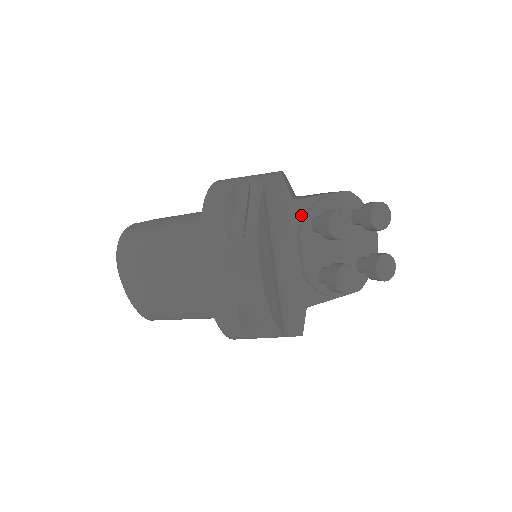
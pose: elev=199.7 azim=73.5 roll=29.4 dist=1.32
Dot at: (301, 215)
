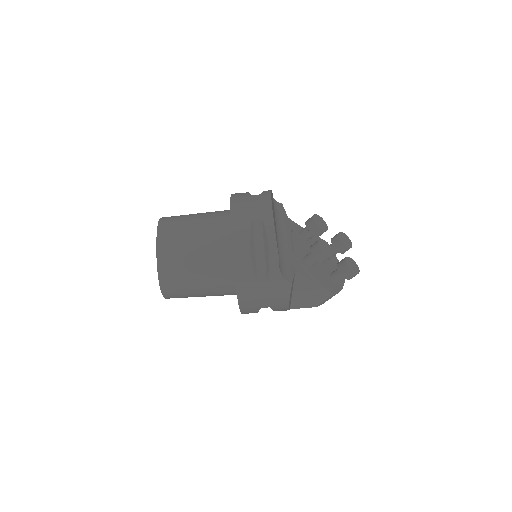
Dot at: (293, 227)
